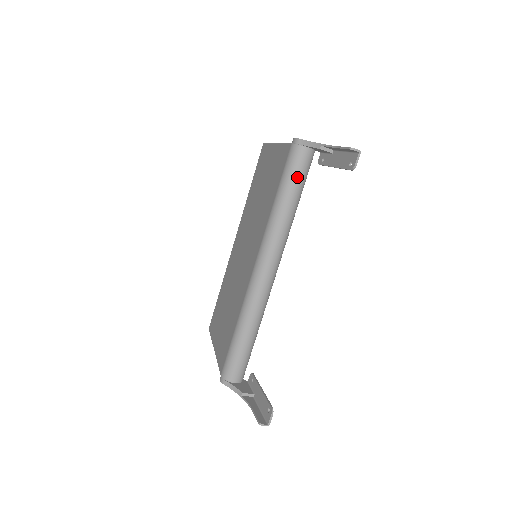
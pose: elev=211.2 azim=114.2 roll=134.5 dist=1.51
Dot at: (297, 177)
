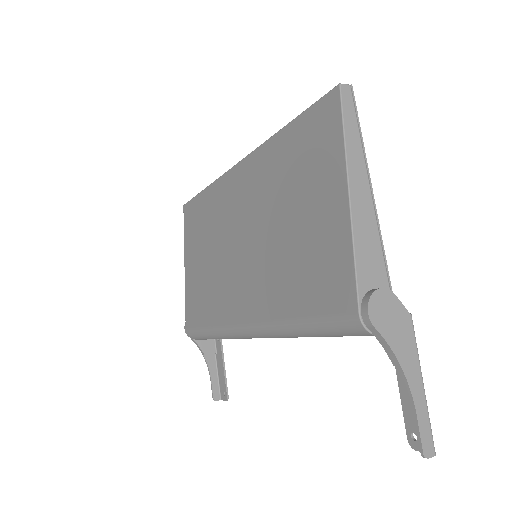
Dot at: (341, 336)
